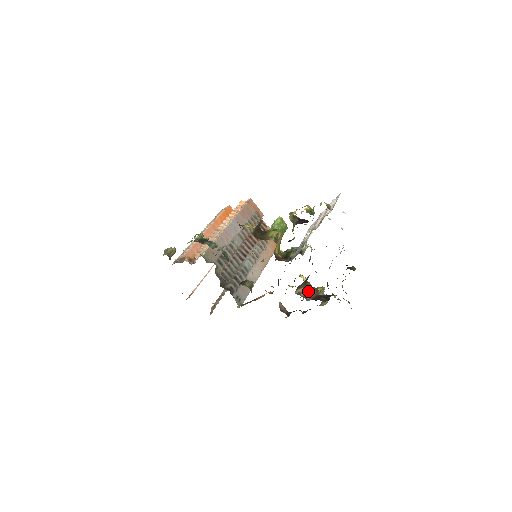
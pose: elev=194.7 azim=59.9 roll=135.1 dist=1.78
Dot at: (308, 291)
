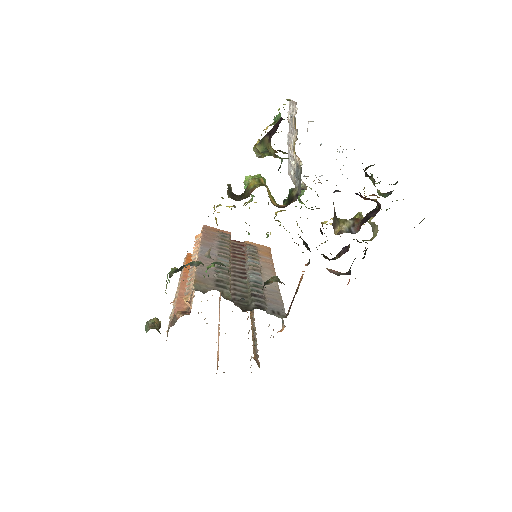
Dot at: (347, 226)
